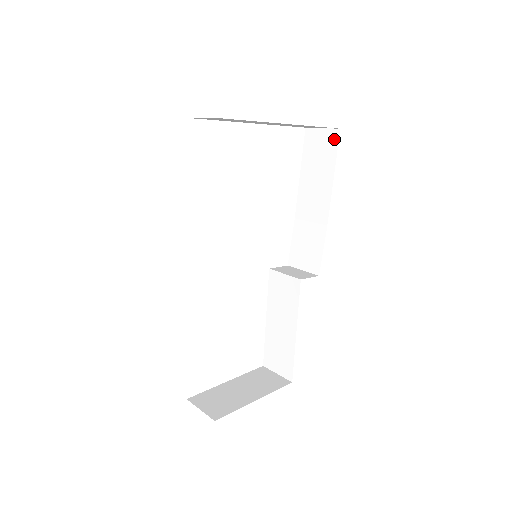
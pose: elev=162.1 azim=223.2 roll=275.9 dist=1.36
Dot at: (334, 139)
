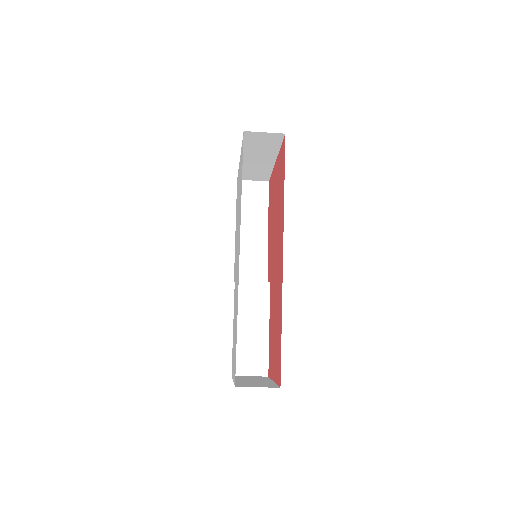
Dot at: (265, 188)
